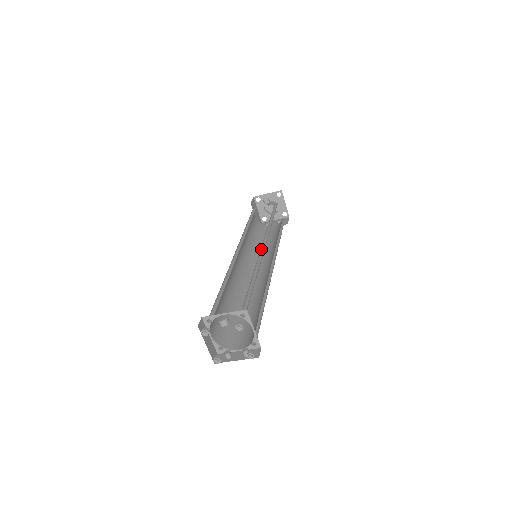
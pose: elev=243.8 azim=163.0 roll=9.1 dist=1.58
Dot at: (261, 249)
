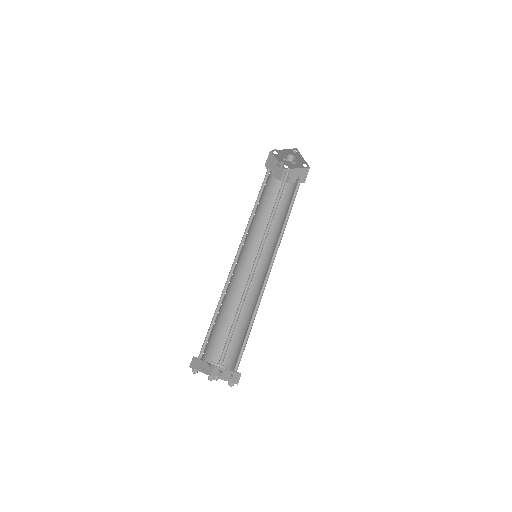
Dot at: (254, 263)
